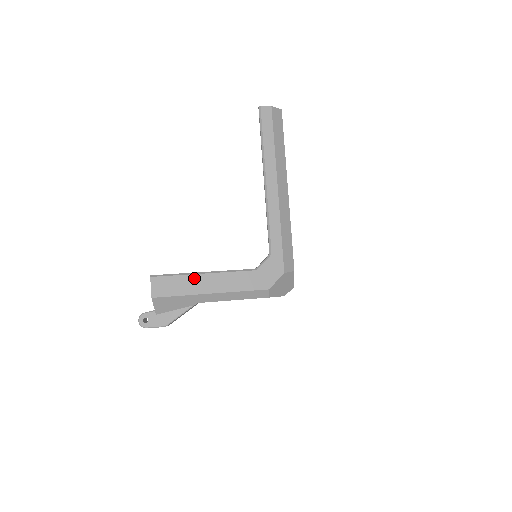
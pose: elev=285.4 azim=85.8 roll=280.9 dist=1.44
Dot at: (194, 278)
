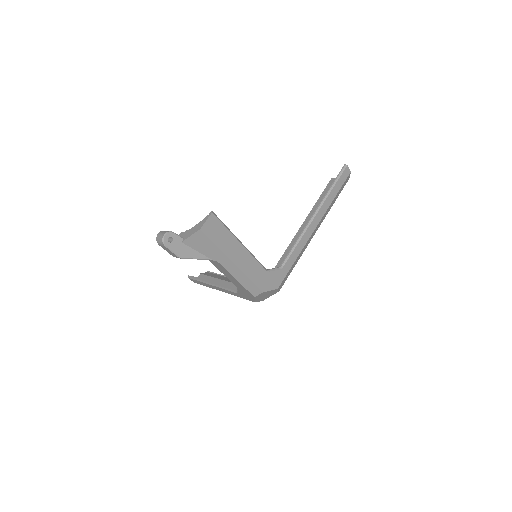
Dot at: (234, 241)
